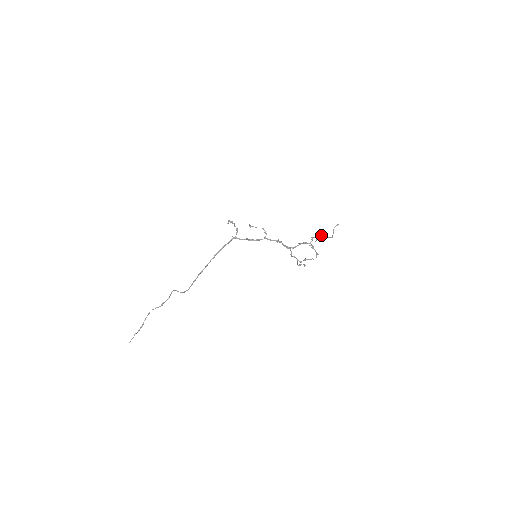
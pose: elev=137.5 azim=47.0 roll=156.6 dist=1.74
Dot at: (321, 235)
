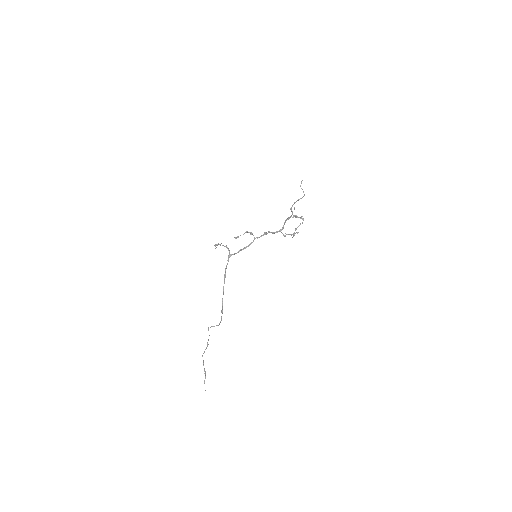
Dot at: occluded
